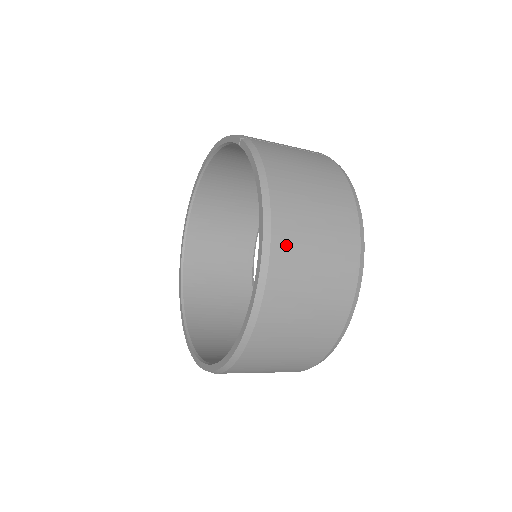
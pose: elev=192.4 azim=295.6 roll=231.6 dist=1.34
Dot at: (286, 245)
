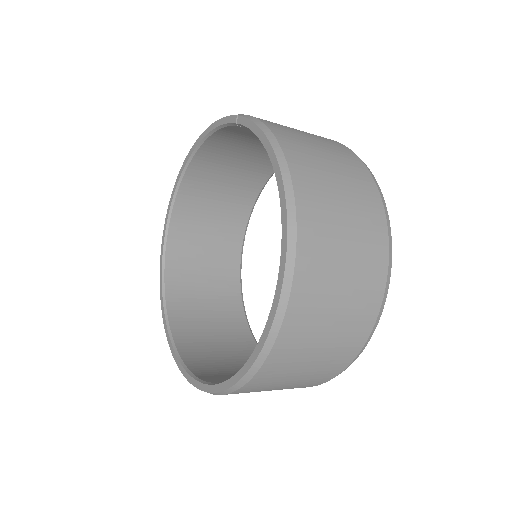
Dot at: (313, 218)
